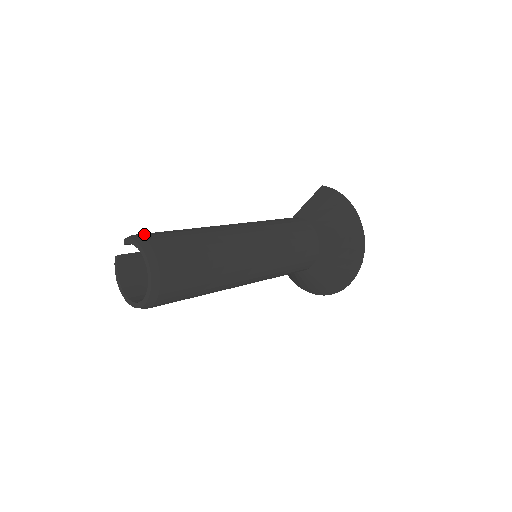
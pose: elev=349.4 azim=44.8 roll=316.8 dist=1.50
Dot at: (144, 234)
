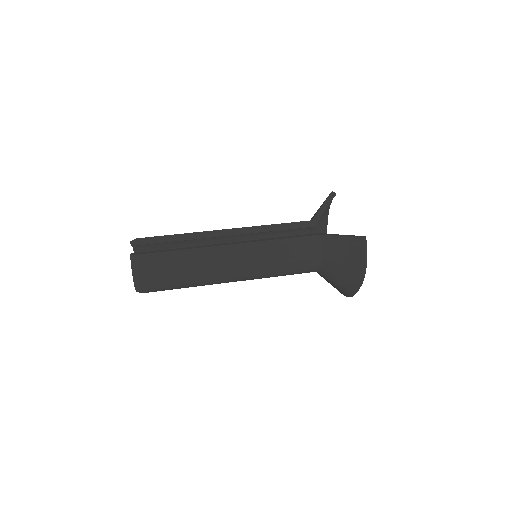
Dot at: (142, 263)
